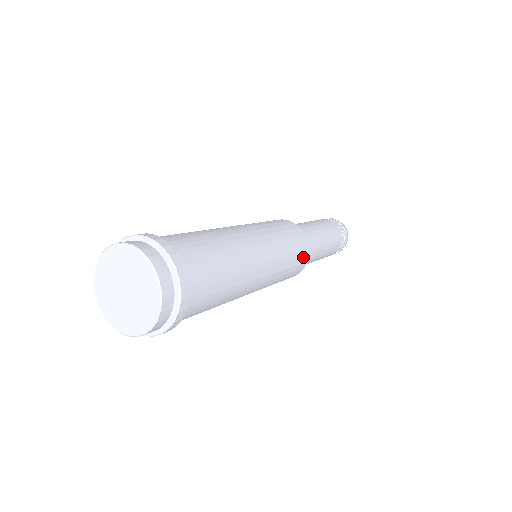
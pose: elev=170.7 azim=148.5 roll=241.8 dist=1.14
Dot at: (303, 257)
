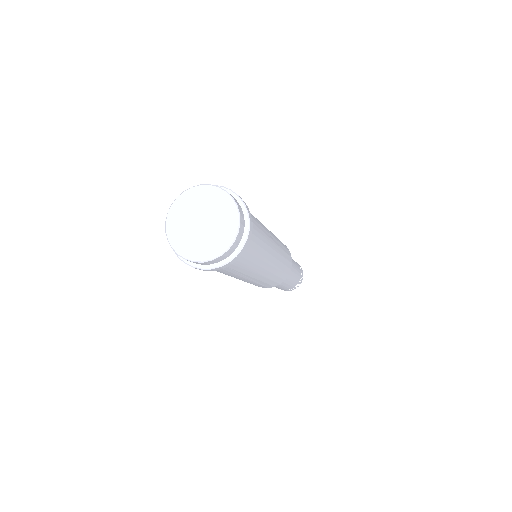
Dot at: (290, 262)
